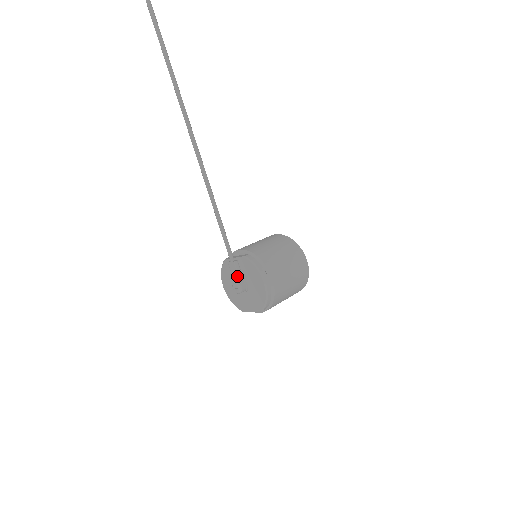
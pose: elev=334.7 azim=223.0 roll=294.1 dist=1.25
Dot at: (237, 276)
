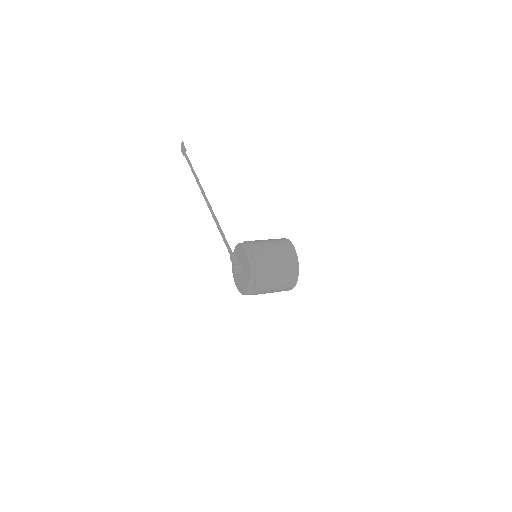
Dot at: (234, 262)
